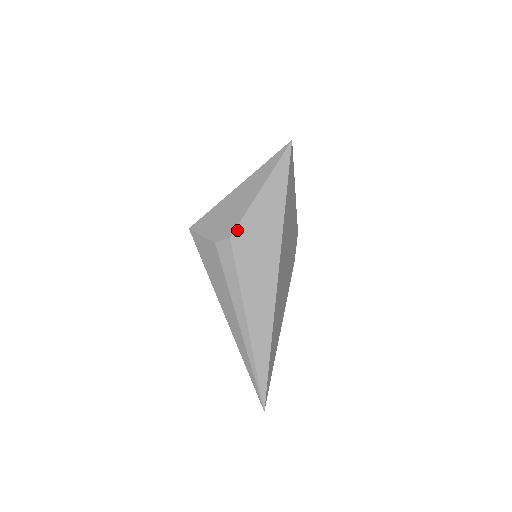
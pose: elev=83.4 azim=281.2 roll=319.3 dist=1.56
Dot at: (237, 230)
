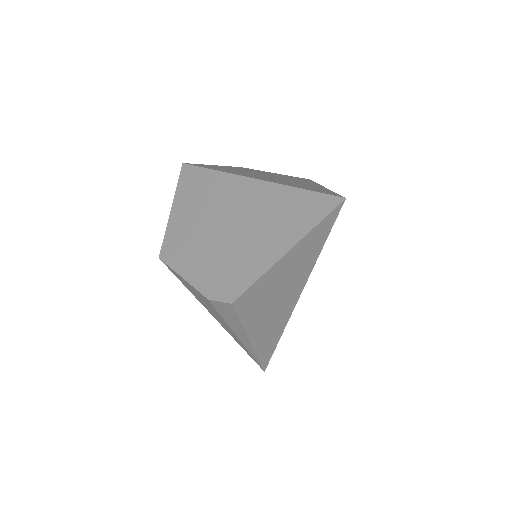
Dot at: (242, 297)
